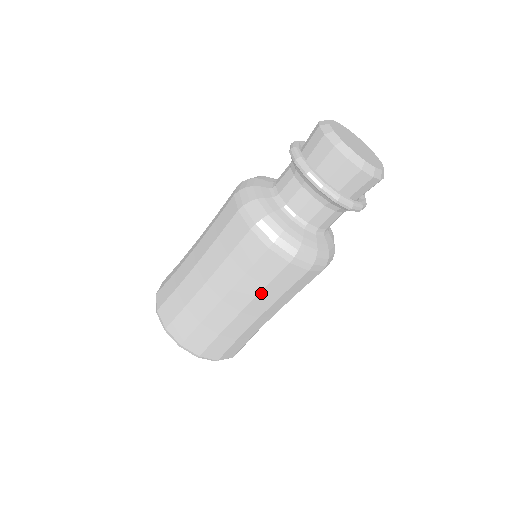
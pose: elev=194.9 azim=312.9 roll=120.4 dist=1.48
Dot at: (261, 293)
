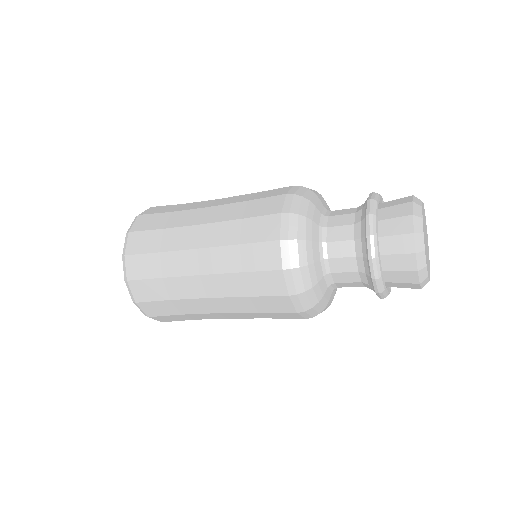
Dot at: (233, 274)
